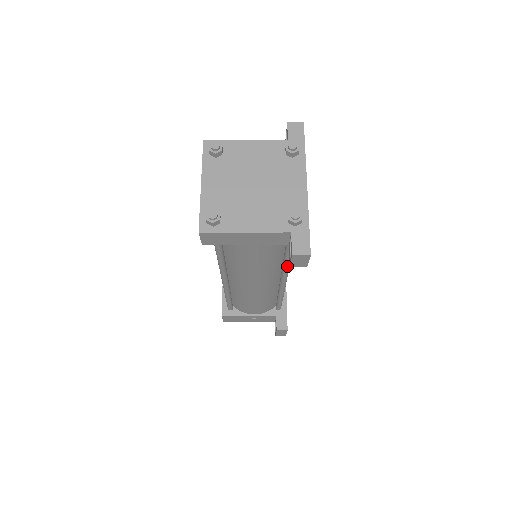
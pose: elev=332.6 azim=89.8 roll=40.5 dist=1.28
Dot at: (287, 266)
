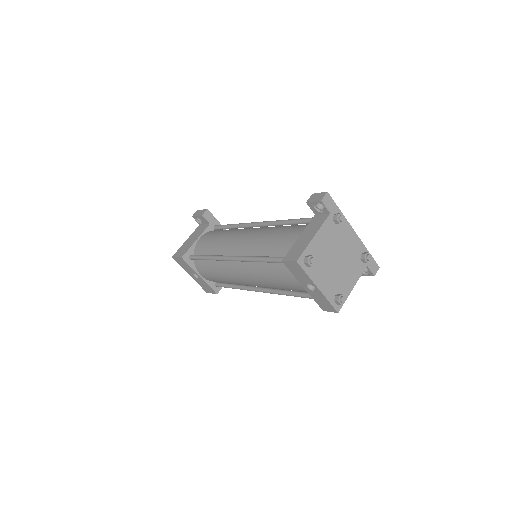
Dot at: occluded
